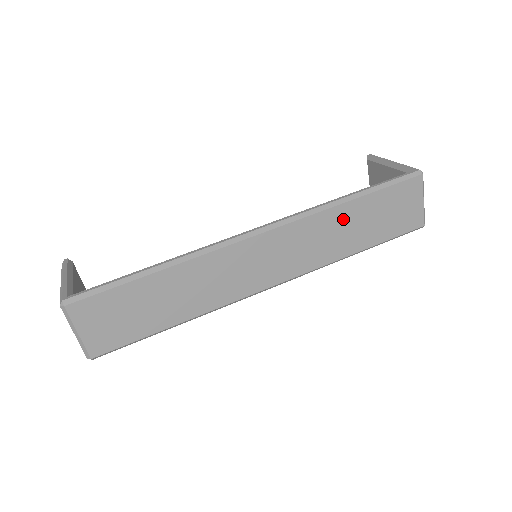
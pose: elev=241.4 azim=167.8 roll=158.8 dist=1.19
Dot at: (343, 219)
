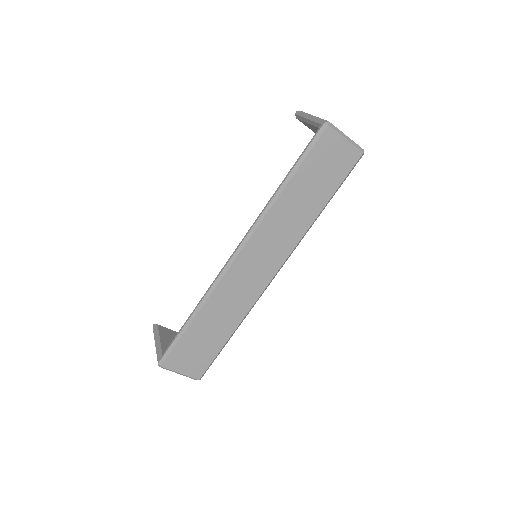
Dot at: (290, 202)
